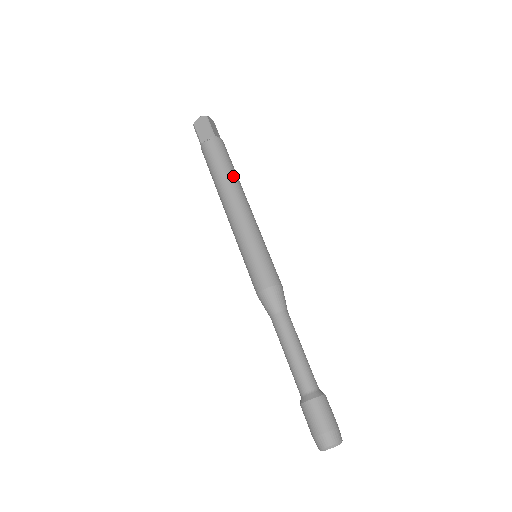
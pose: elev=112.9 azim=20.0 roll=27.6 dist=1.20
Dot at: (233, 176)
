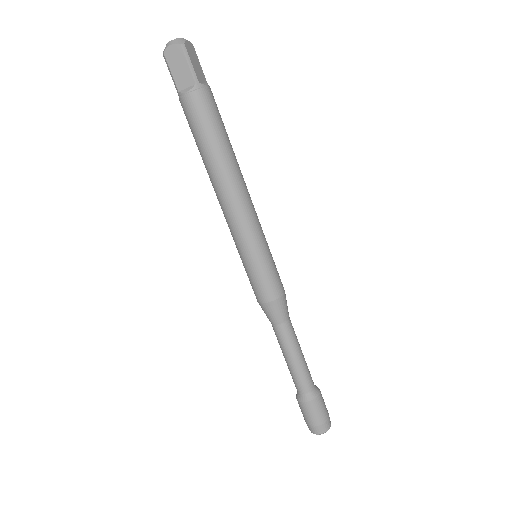
Dot at: (228, 153)
